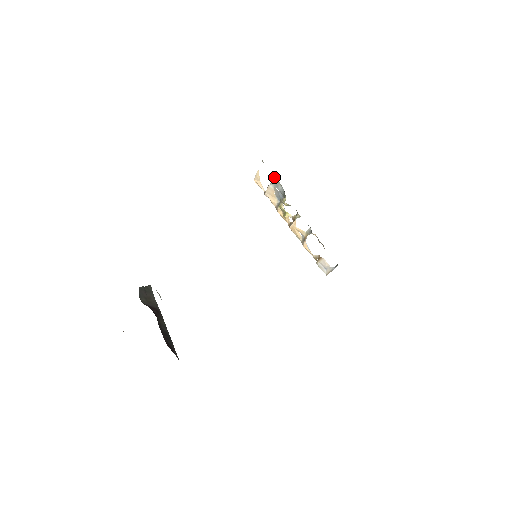
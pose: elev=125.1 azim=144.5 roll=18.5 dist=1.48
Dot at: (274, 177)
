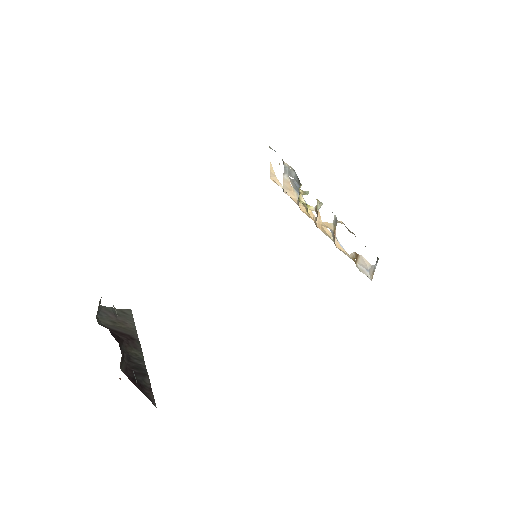
Dot at: (284, 162)
